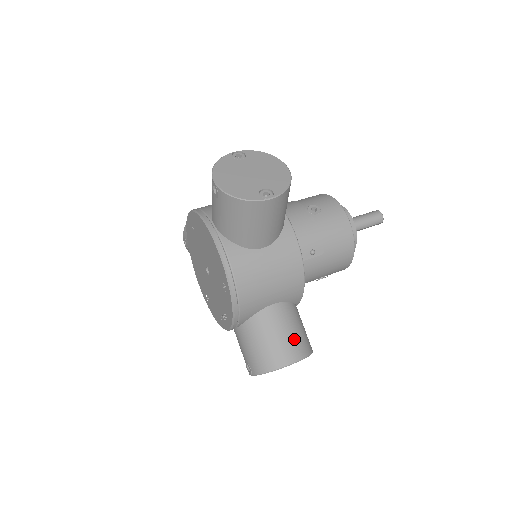
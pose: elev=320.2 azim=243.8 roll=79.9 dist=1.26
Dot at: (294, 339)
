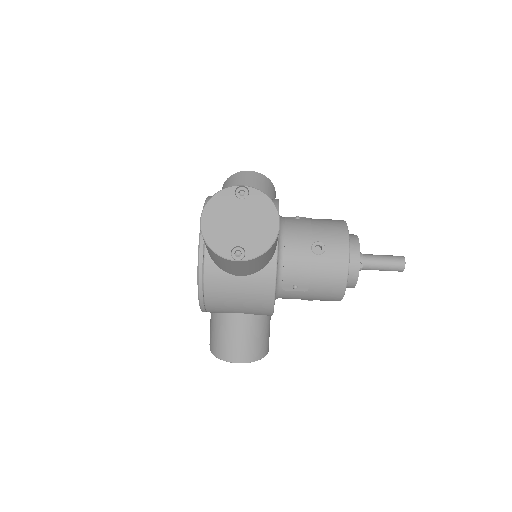
Dot at: (247, 346)
